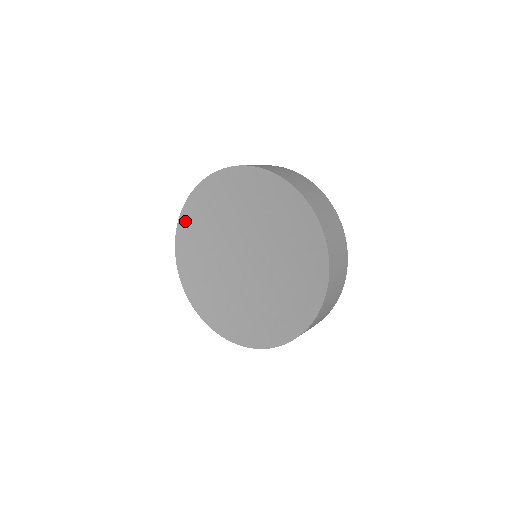
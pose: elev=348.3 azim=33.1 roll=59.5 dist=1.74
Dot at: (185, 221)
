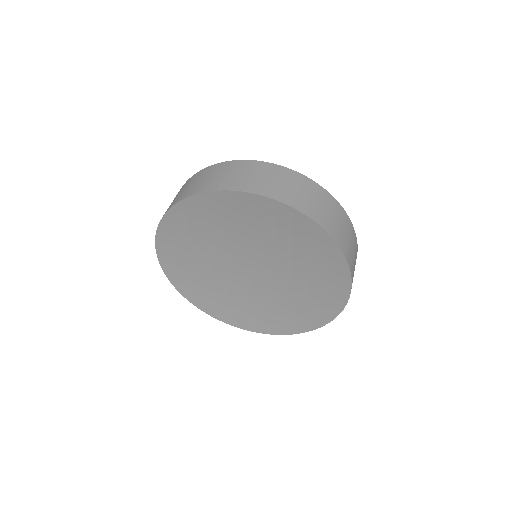
Dot at: (188, 207)
